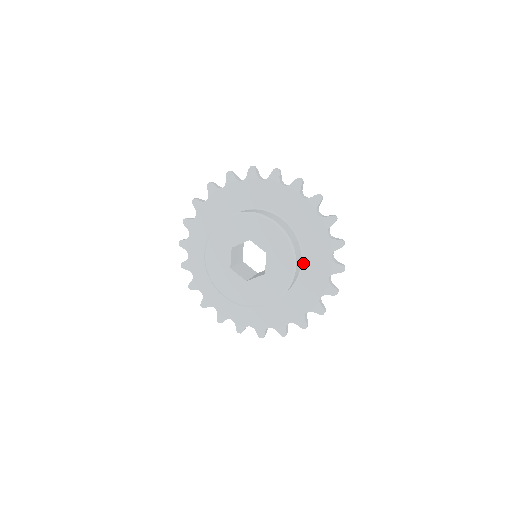
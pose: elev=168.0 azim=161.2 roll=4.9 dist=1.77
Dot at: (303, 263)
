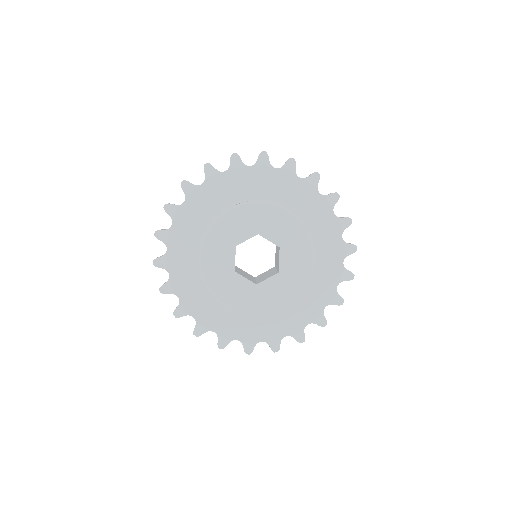
Dot at: occluded
